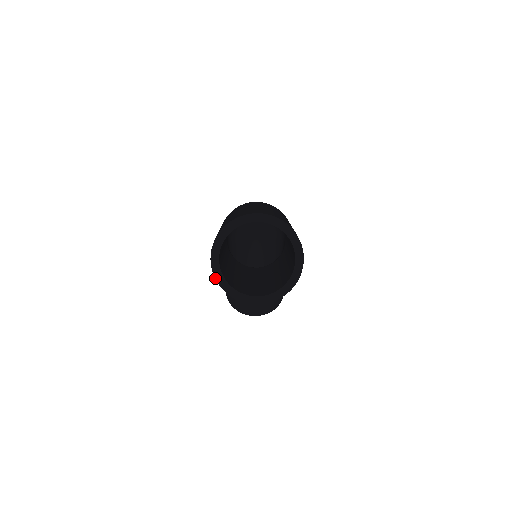
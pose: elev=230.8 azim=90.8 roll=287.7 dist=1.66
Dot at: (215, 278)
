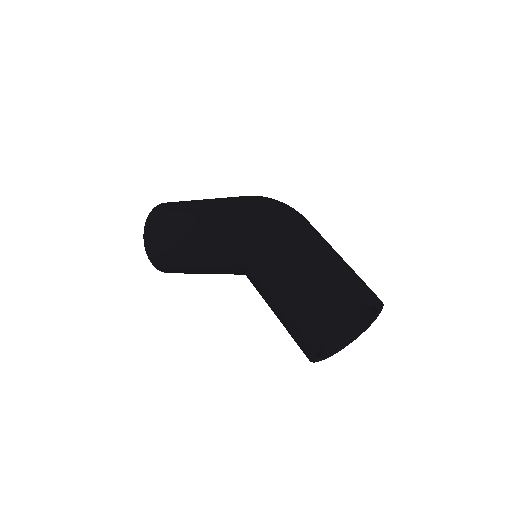
Dot at: (317, 344)
